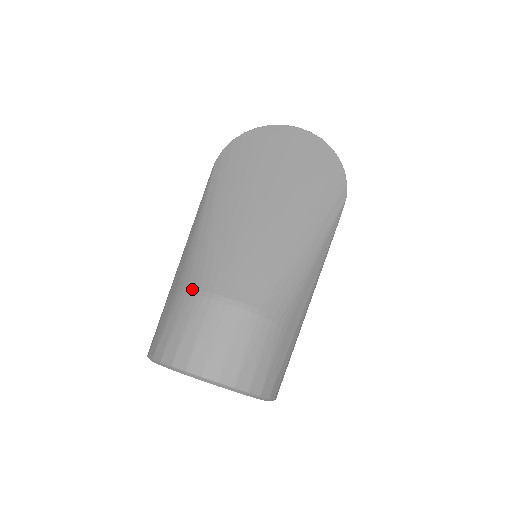
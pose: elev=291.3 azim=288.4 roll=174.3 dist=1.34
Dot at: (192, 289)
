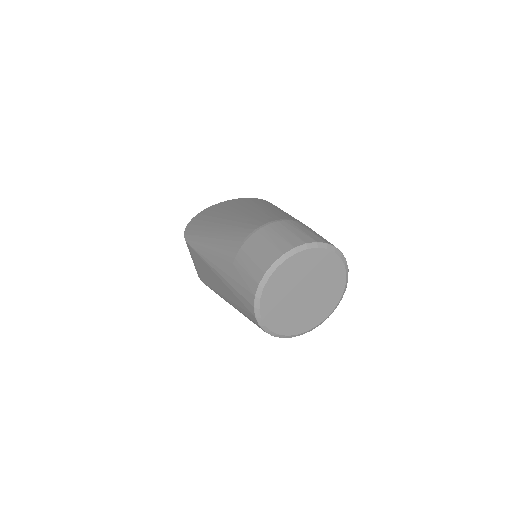
Dot at: (242, 243)
